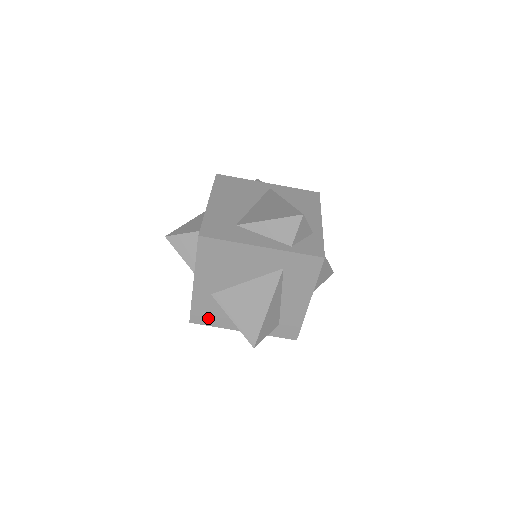
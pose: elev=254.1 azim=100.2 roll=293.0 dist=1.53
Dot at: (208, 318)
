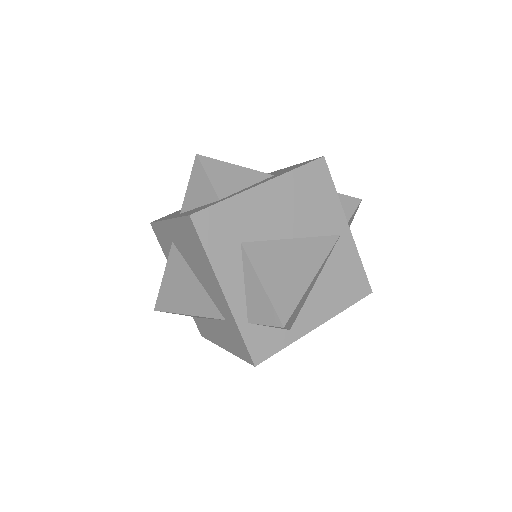
Dot at: (162, 242)
